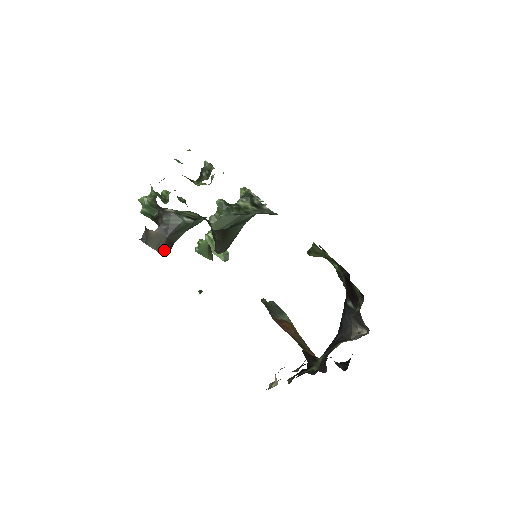
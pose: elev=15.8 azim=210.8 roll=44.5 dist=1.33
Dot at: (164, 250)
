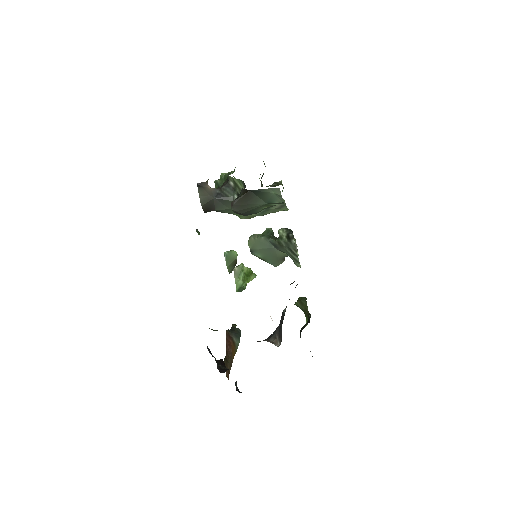
Dot at: (204, 203)
